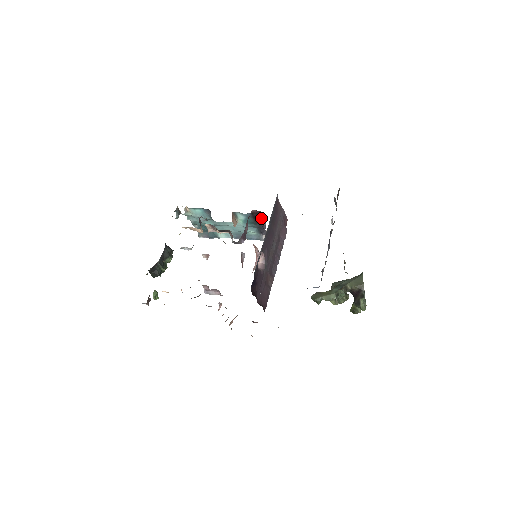
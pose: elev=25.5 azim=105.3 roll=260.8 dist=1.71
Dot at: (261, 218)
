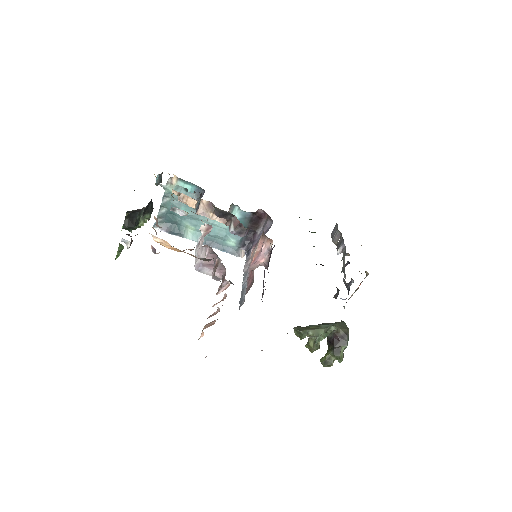
Dot at: (258, 224)
